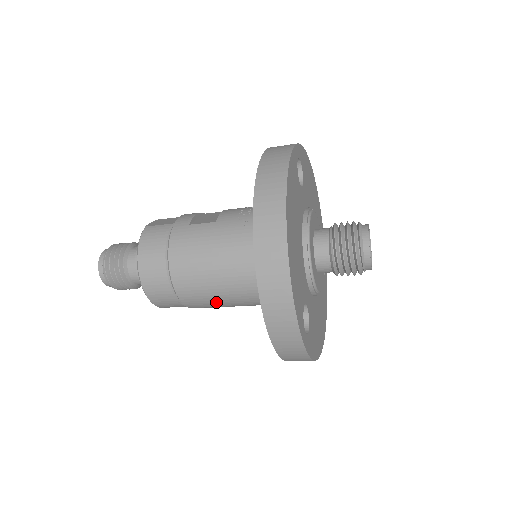
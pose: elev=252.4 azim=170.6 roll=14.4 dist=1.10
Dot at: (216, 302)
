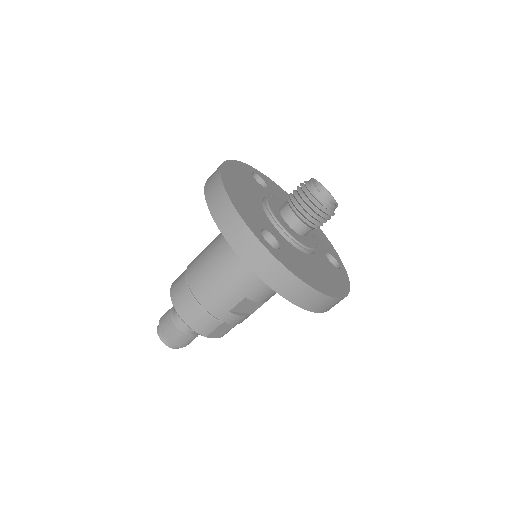
Dot at: (226, 292)
